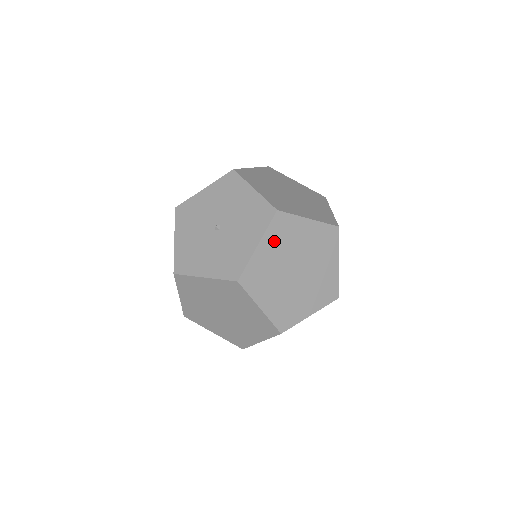
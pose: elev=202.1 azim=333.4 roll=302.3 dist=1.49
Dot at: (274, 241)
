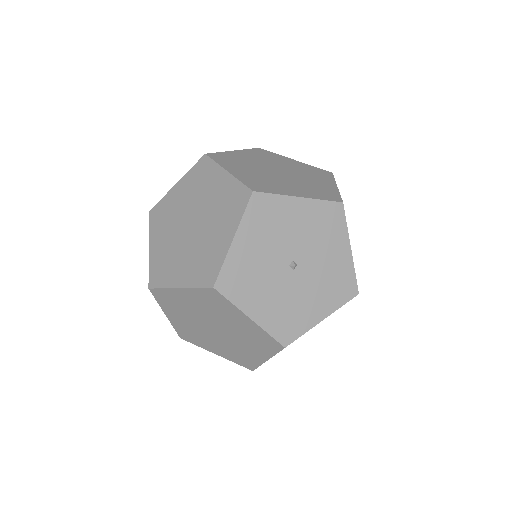
Dot at: occluded
